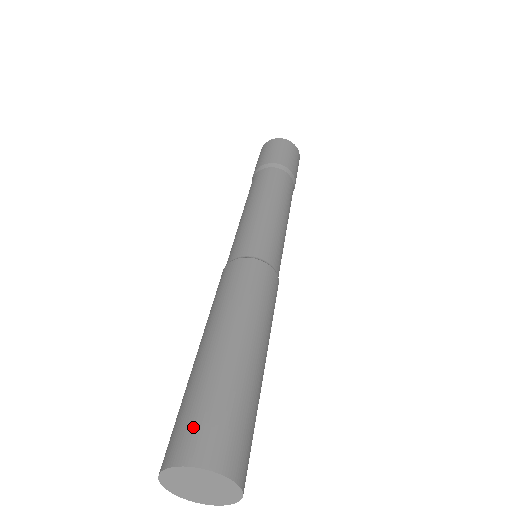
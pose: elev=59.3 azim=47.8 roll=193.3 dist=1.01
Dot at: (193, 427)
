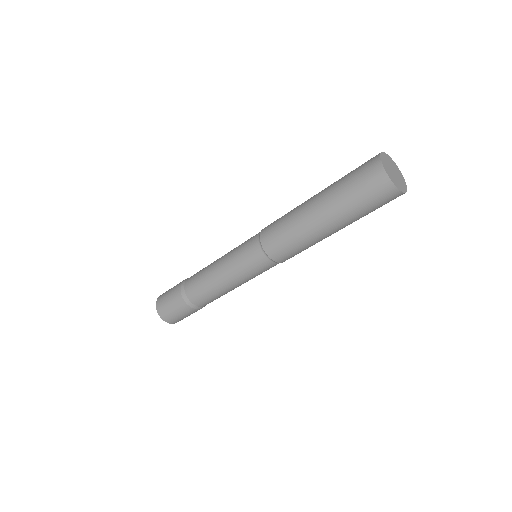
Dot at: occluded
